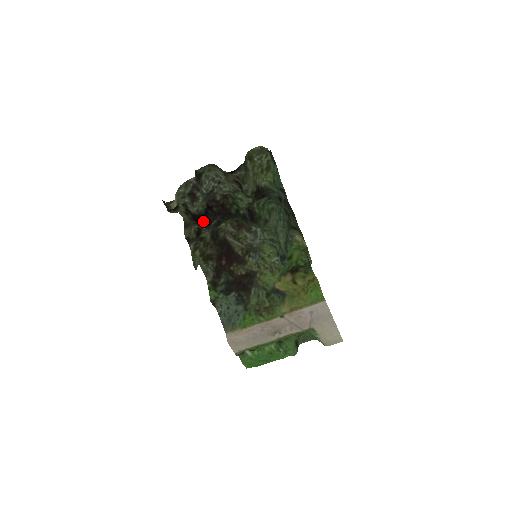
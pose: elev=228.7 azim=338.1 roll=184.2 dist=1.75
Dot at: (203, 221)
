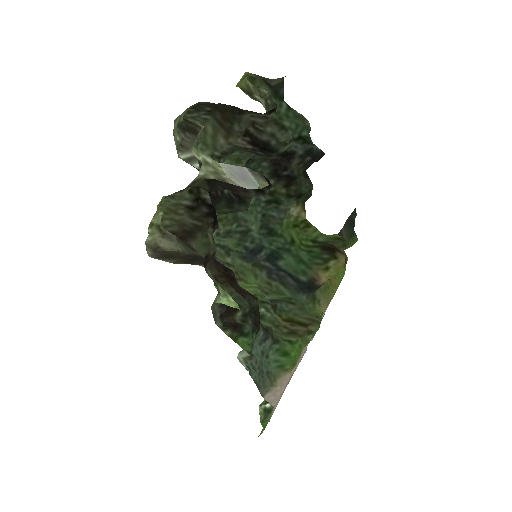
Dot at: occluded
